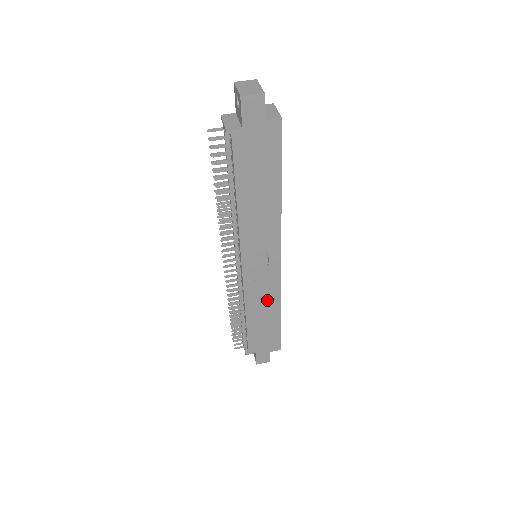
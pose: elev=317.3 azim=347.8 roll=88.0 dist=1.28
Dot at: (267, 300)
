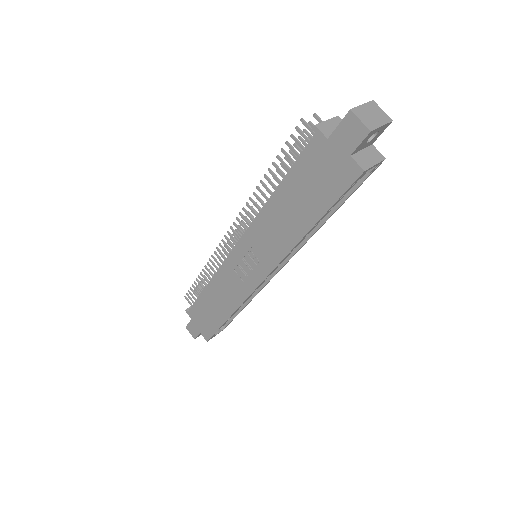
Dot at: (229, 295)
